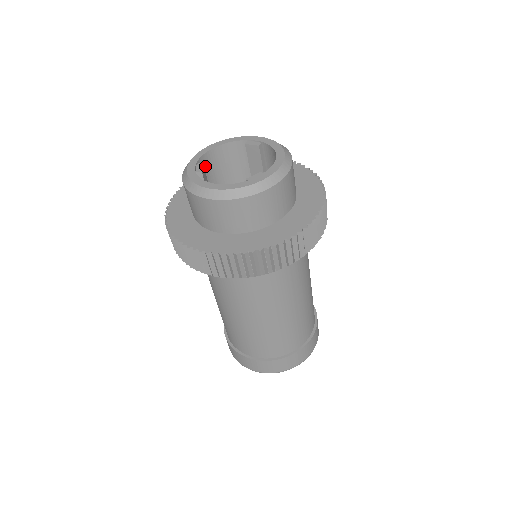
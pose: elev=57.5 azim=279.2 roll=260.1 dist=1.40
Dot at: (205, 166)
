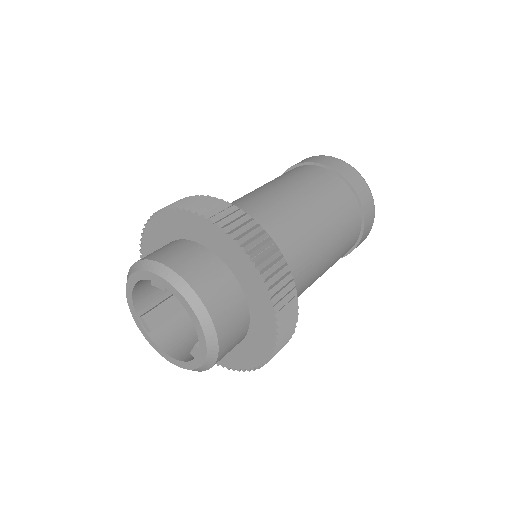
Dot at: (144, 298)
